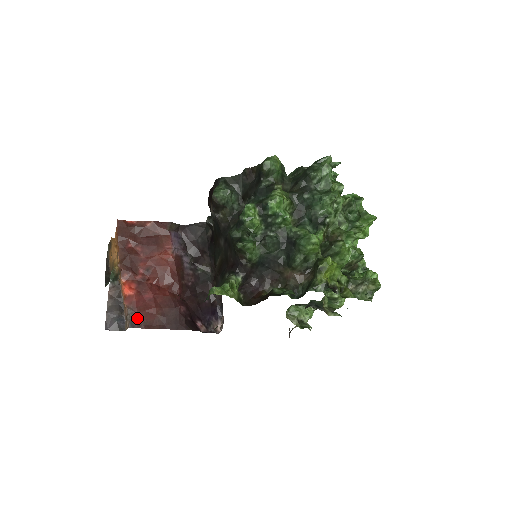
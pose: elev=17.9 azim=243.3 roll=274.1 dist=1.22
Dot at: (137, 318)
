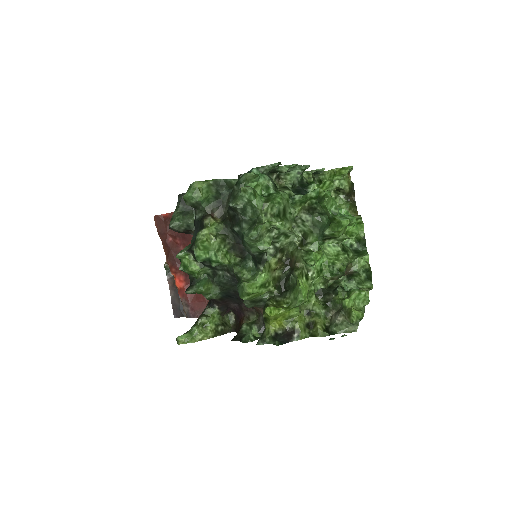
Dot at: (191, 309)
